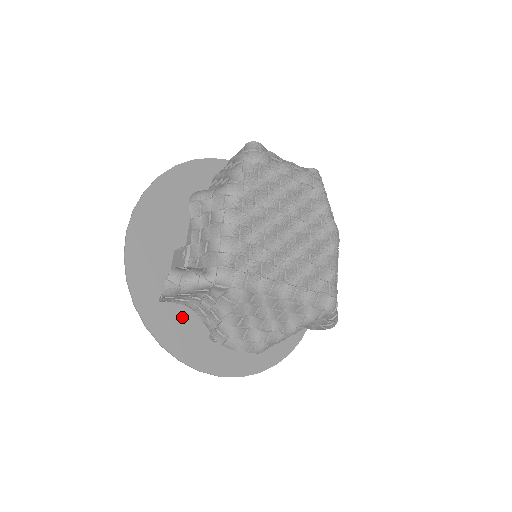
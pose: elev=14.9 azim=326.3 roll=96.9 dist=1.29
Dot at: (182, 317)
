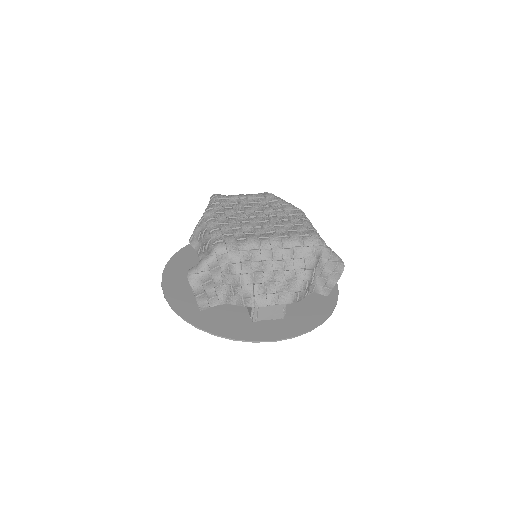
Dot at: (224, 316)
